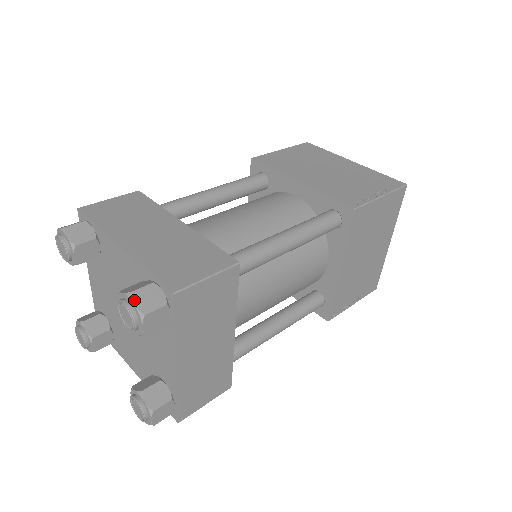
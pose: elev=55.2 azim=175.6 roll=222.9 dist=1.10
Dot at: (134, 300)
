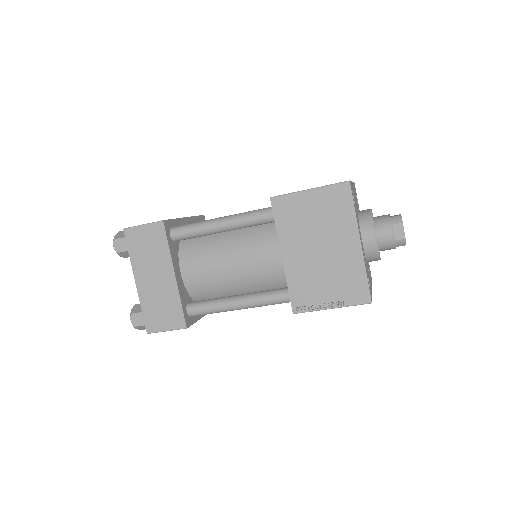
Dot at: (116, 234)
